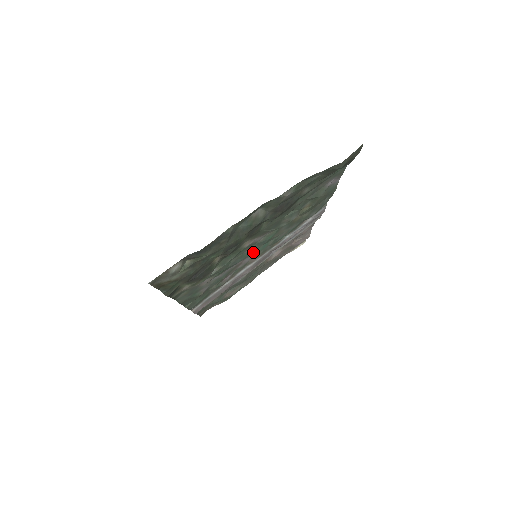
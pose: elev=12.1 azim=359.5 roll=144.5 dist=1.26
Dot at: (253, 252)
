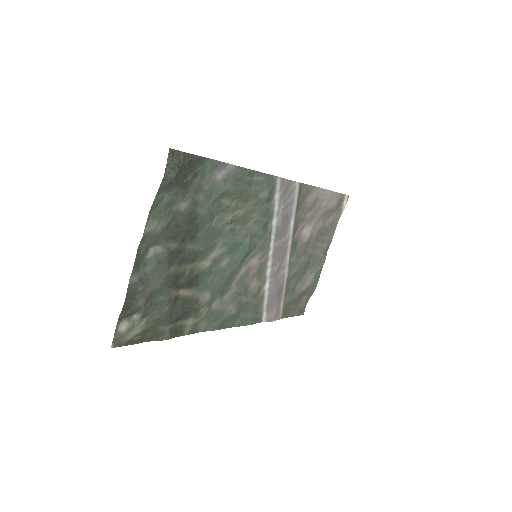
Dot at: (237, 259)
